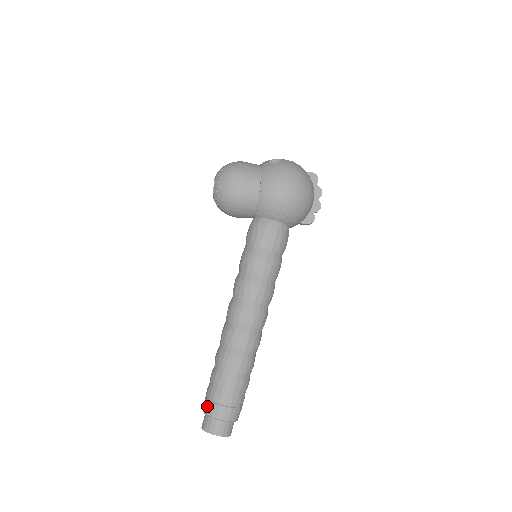
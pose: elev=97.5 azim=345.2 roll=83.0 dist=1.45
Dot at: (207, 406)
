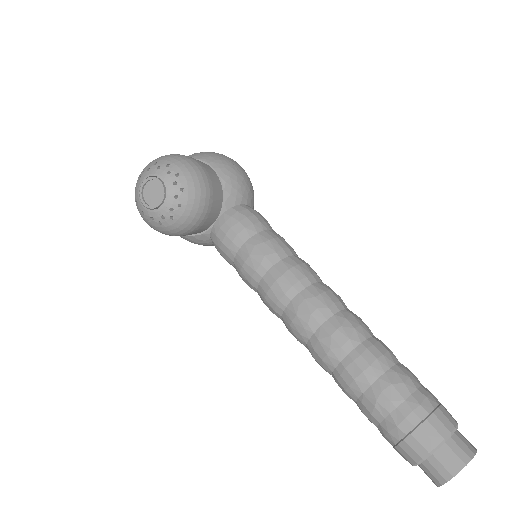
Dot at: (431, 430)
